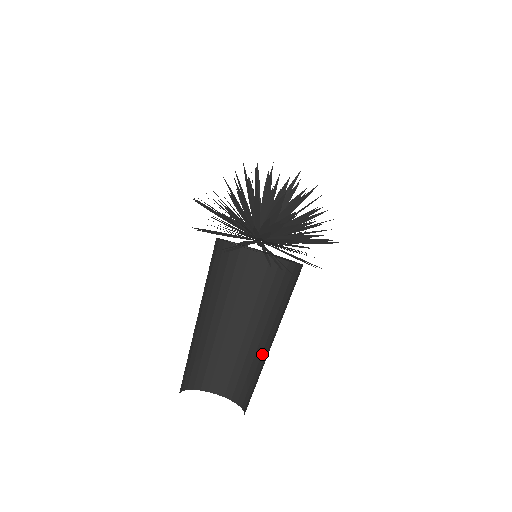
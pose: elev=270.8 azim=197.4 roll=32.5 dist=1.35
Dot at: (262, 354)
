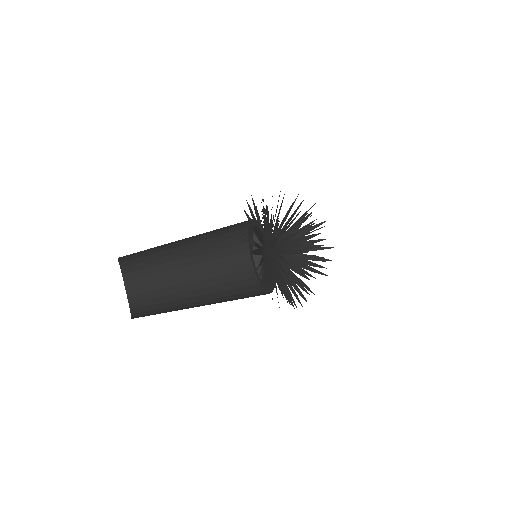
Dot at: (185, 307)
